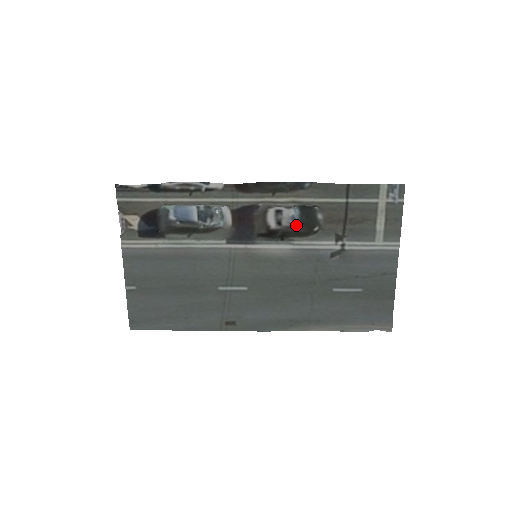
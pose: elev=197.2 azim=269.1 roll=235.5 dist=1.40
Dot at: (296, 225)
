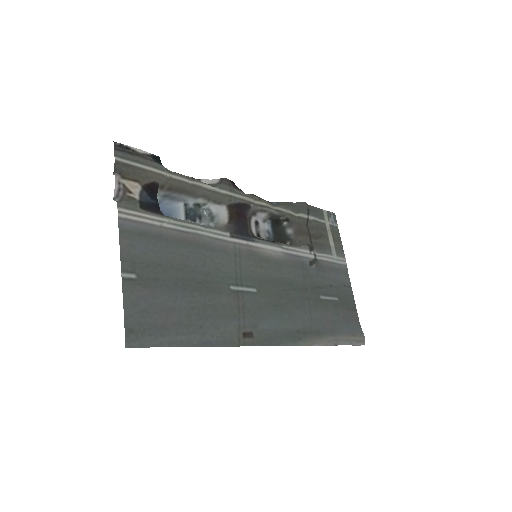
Dot at: (272, 239)
